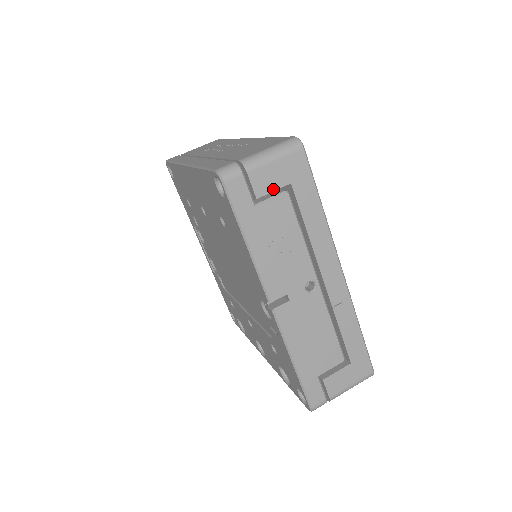
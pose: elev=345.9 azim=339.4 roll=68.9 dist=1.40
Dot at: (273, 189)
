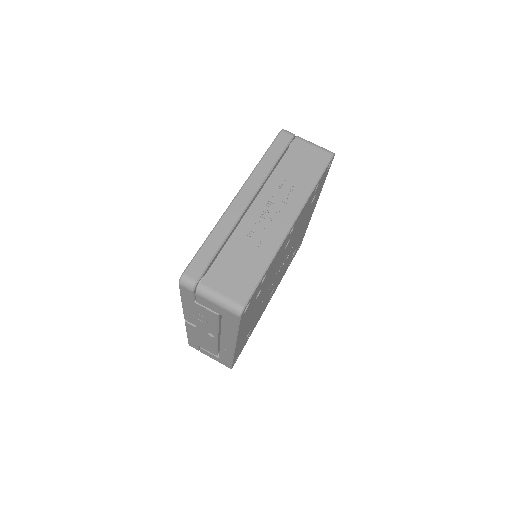
Dot at: (209, 308)
